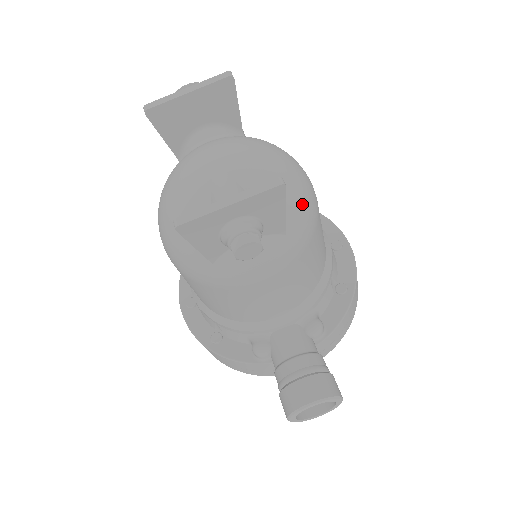
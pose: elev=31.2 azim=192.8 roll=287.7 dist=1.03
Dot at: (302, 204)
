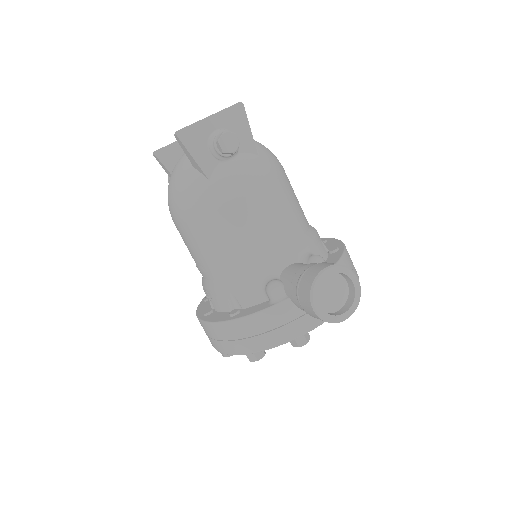
Dot at: (266, 148)
